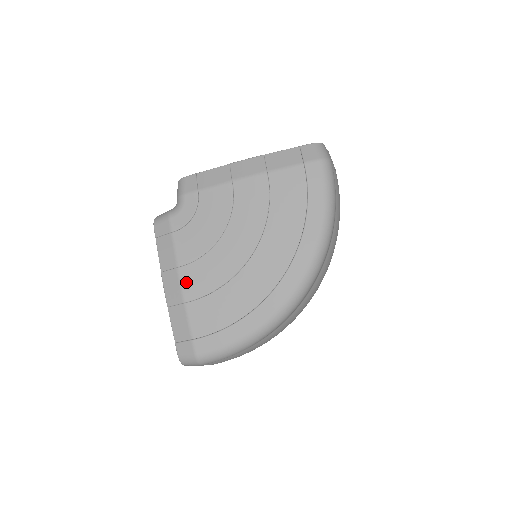
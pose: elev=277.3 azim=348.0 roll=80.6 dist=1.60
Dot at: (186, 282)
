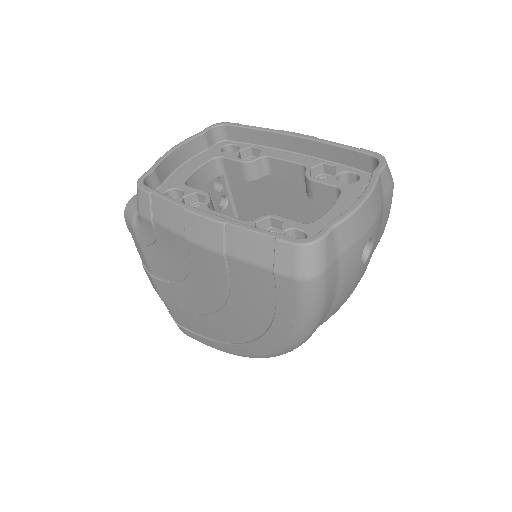
Dot at: (161, 291)
